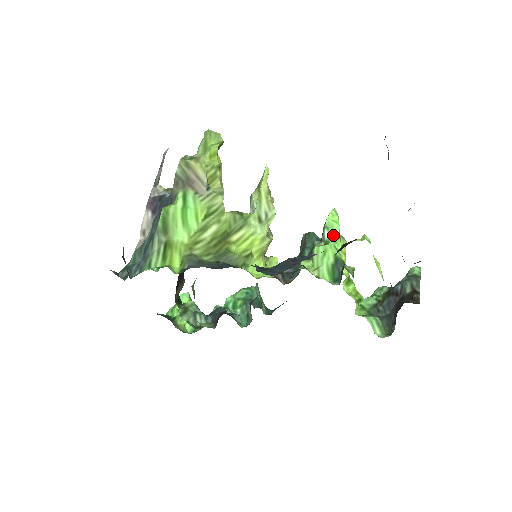
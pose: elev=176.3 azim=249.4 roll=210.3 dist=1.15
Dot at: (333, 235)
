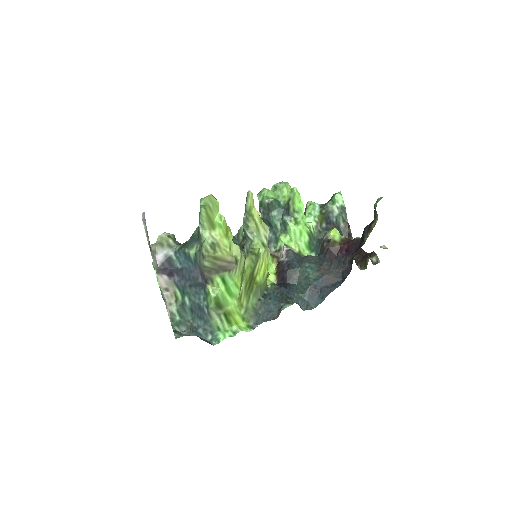
Dot at: (302, 216)
